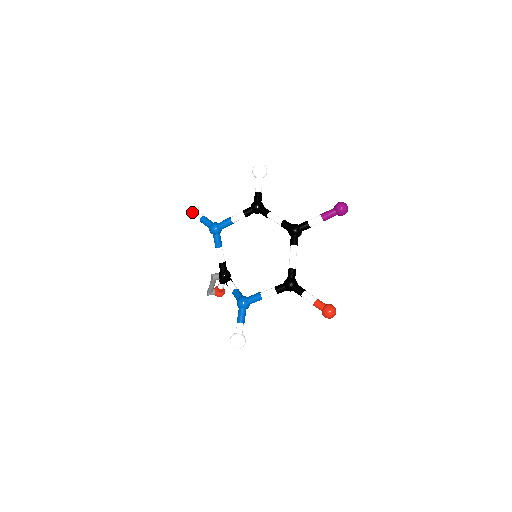
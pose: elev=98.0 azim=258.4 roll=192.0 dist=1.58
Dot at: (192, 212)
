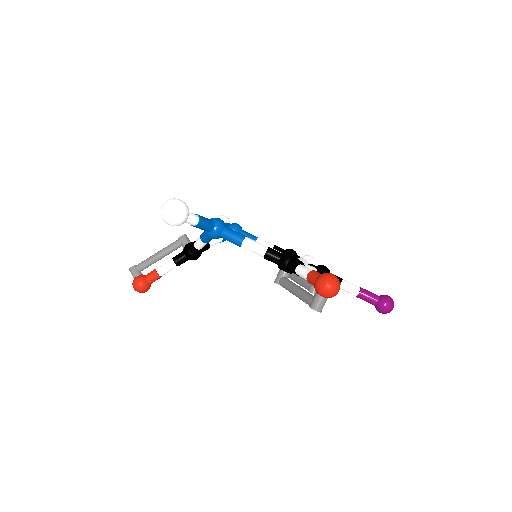
Dot at: (225, 219)
